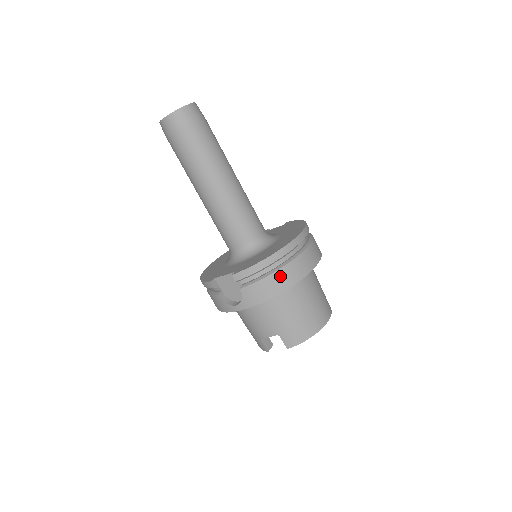
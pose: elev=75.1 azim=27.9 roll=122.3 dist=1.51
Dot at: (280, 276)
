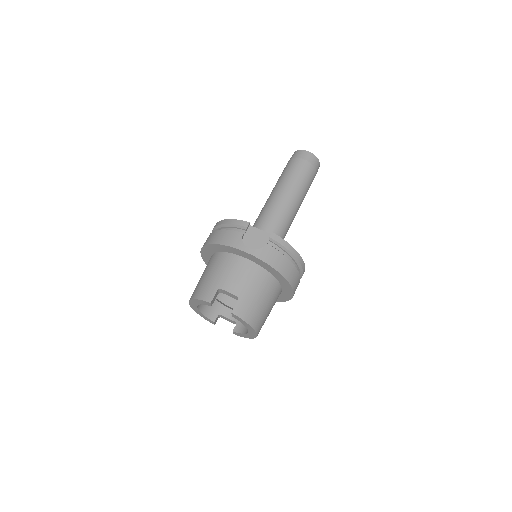
Dot at: (290, 267)
